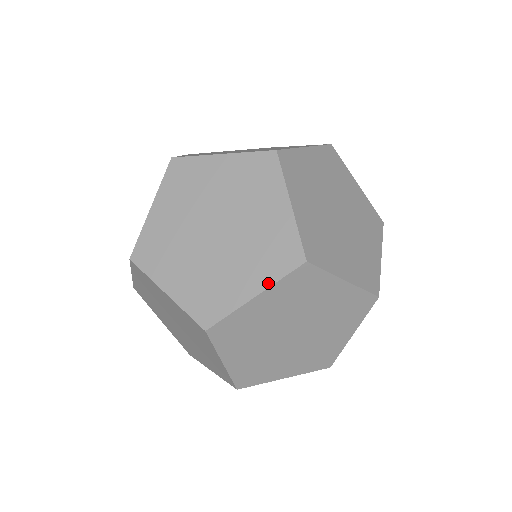
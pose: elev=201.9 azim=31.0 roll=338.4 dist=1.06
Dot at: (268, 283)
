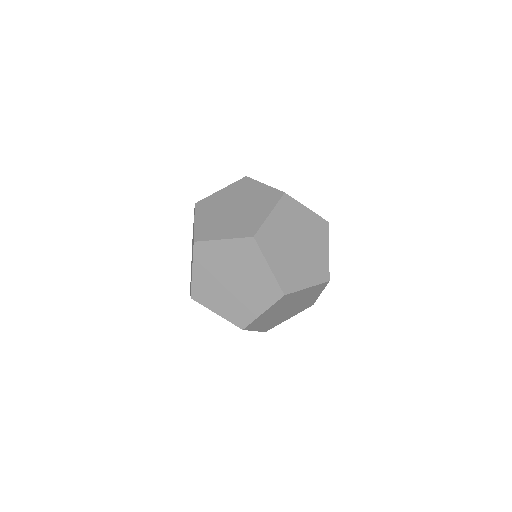
Dot at: (314, 284)
